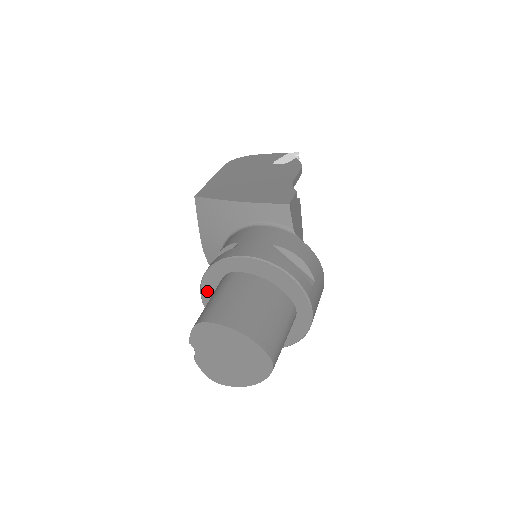
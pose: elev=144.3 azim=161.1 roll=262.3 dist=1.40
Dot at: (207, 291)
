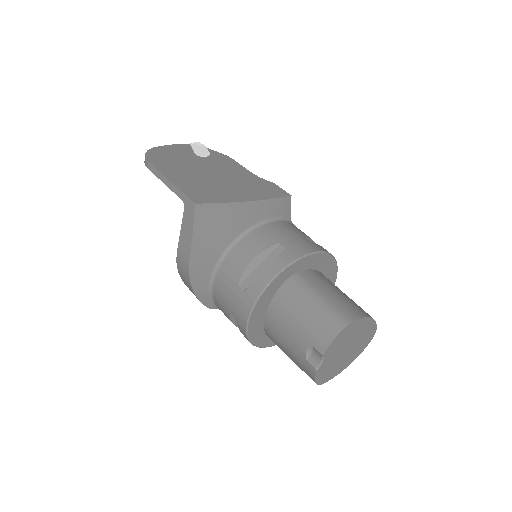
Dot at: (260, 306)
